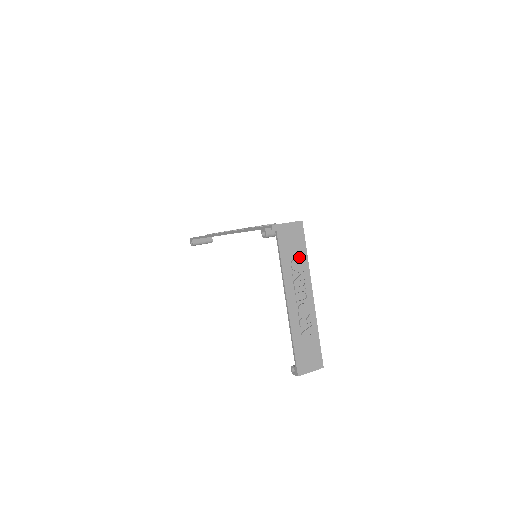
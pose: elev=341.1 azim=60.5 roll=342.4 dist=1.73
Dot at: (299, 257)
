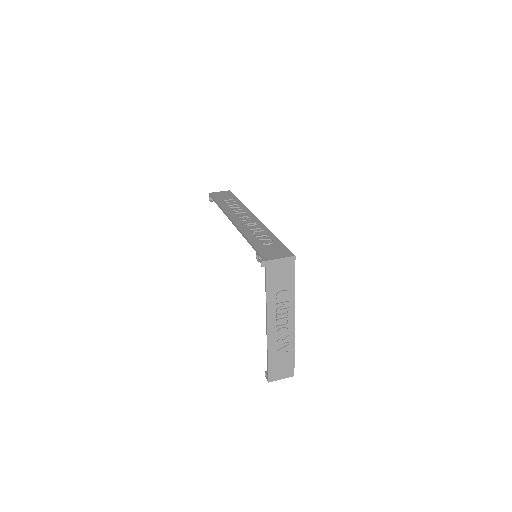
Dot at: (286, 289)
